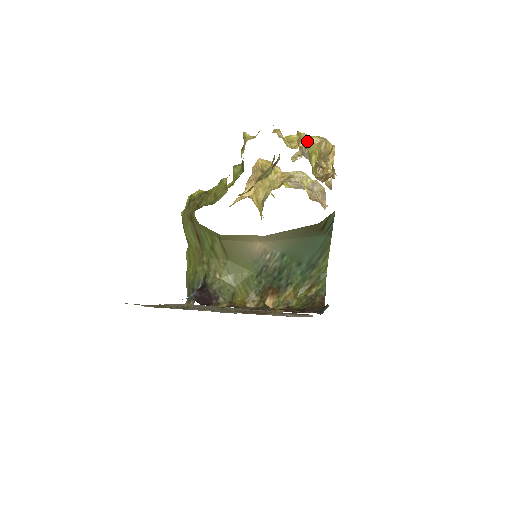
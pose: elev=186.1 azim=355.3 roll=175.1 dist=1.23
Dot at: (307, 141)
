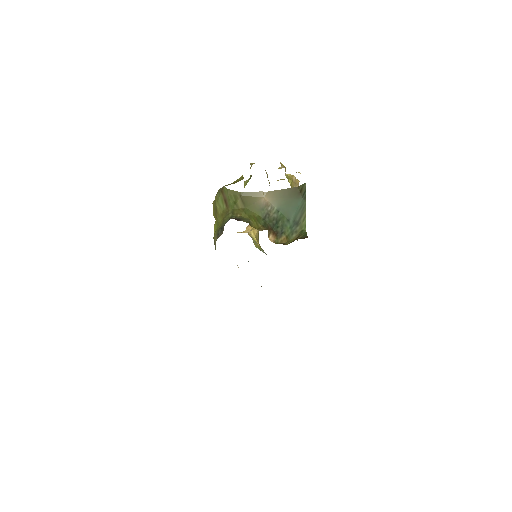
Dot at: (285, 167)
